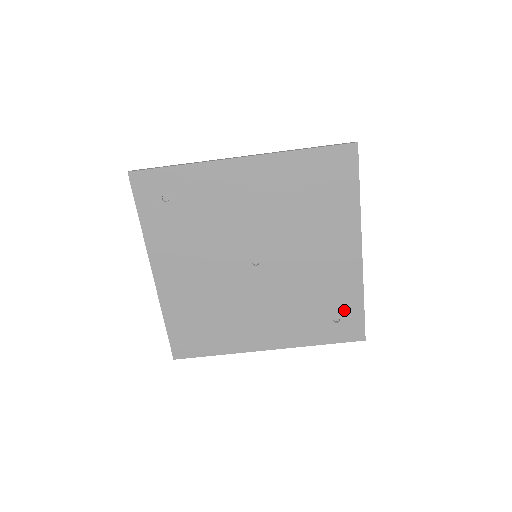
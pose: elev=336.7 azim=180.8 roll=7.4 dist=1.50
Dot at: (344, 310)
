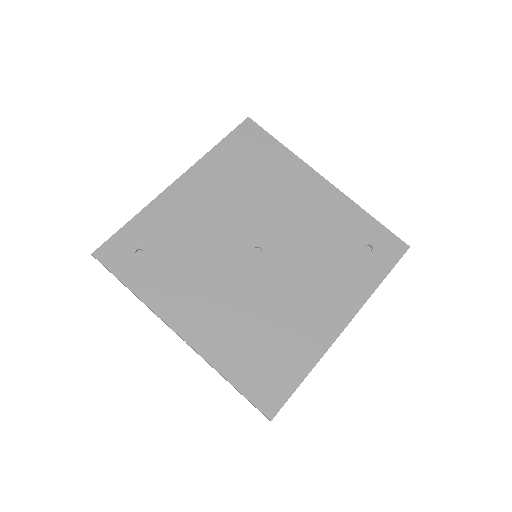
Dot at: (365, 235)
